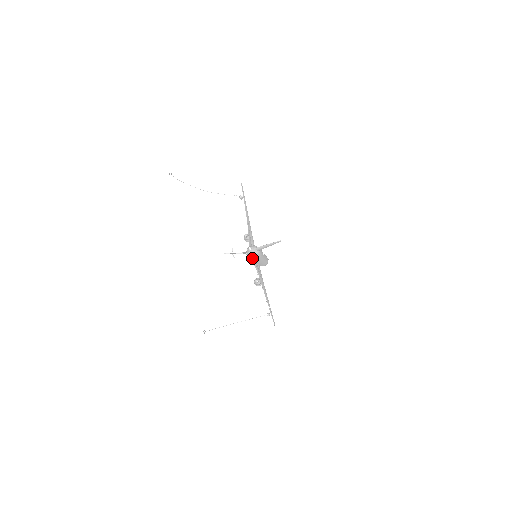
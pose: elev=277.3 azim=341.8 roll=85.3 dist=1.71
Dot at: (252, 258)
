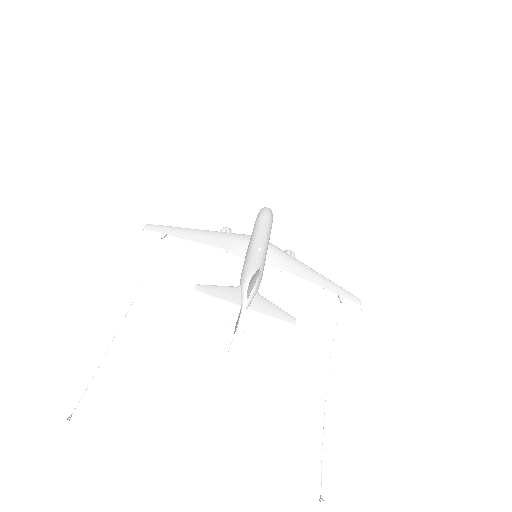
Dot at: occluded
